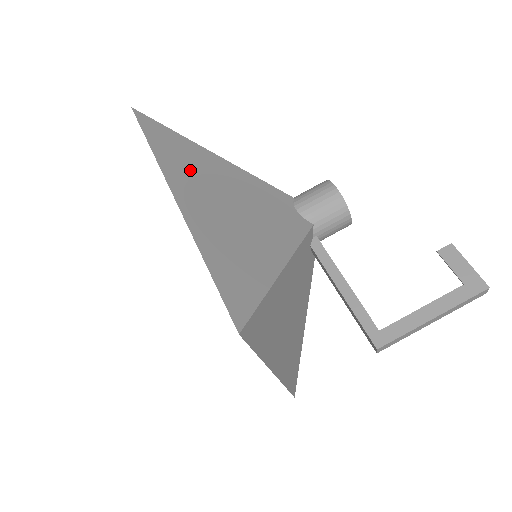
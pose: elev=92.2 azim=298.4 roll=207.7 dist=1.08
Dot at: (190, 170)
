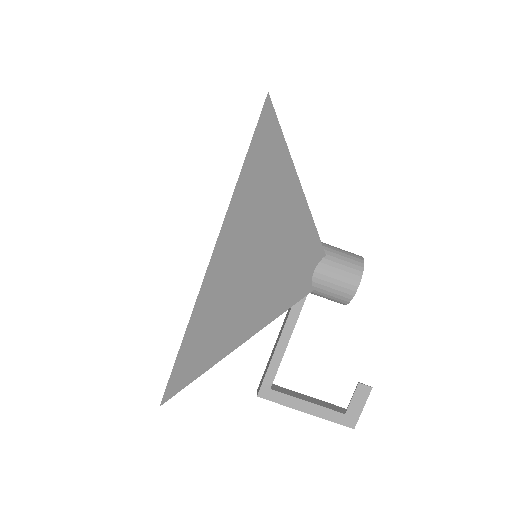
Dot at: (256, 213)
